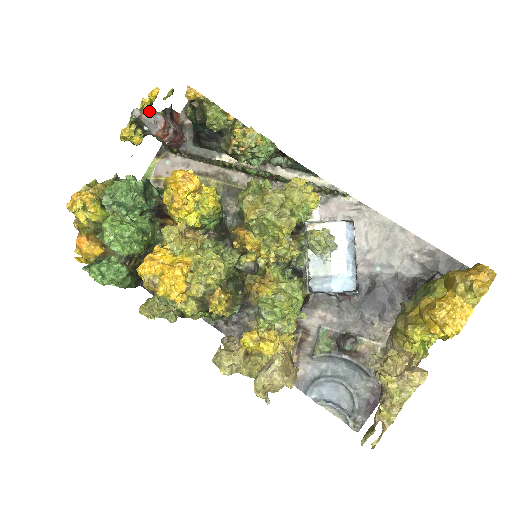
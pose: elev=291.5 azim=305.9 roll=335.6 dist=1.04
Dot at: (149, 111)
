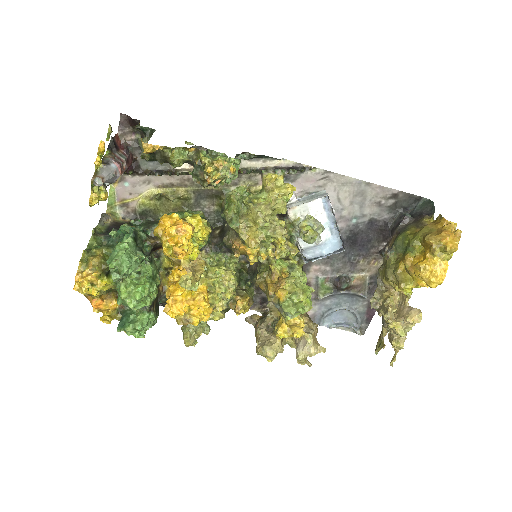
Dot at: (103, 166)
